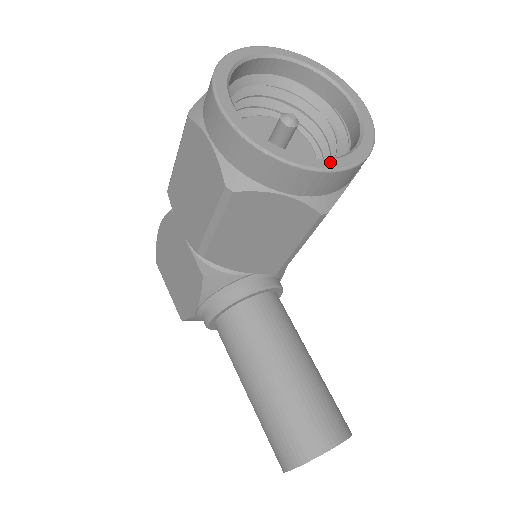
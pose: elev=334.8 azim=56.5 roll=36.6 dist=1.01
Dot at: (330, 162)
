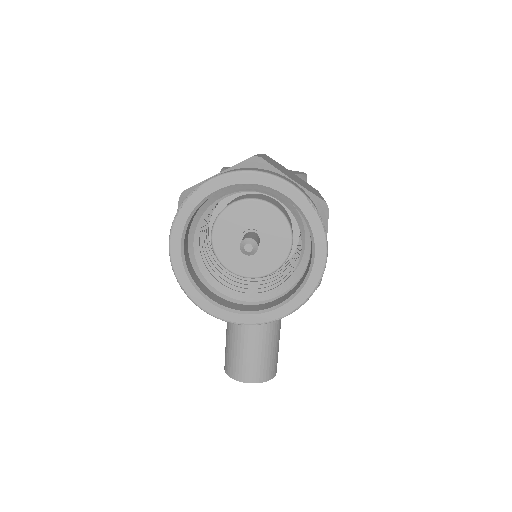
Dot at: (235, 316)
